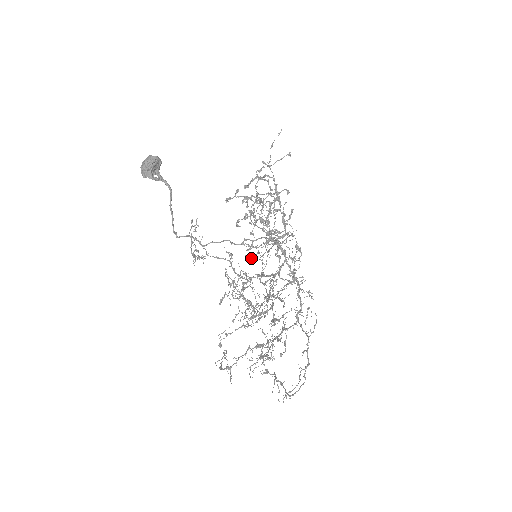
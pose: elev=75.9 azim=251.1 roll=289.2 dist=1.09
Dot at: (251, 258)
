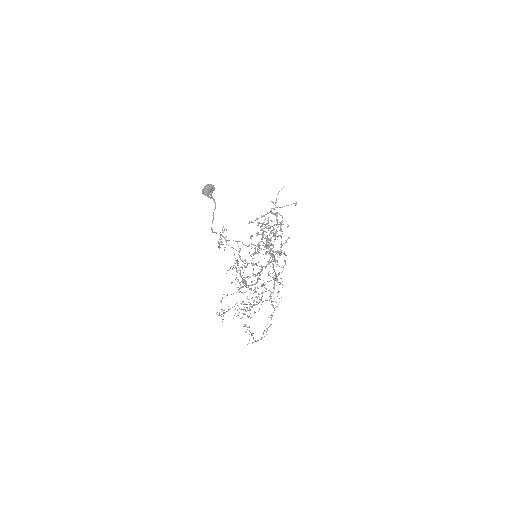
Dot at: (251, 254)
